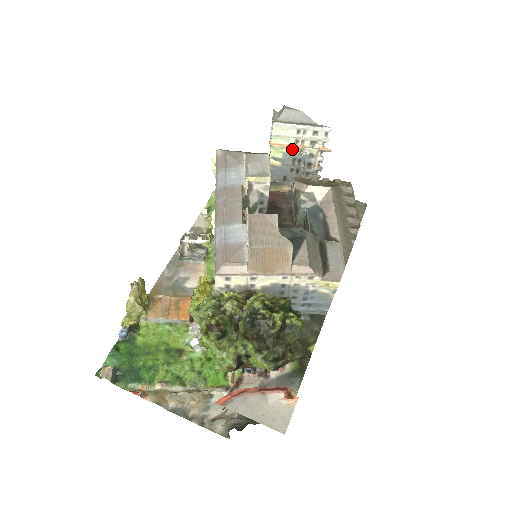
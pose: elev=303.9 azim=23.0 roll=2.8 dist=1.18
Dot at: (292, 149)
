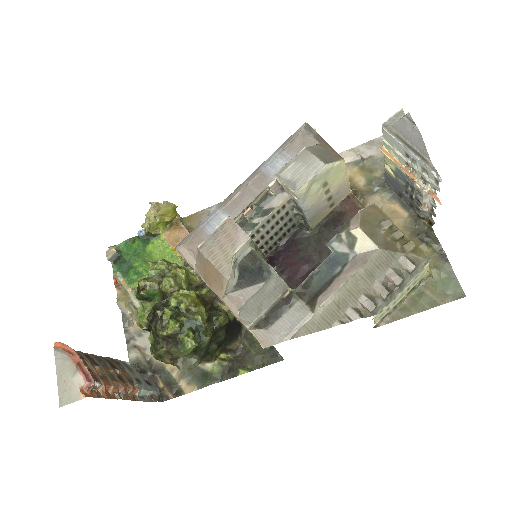
Dot at: (404, 170)
